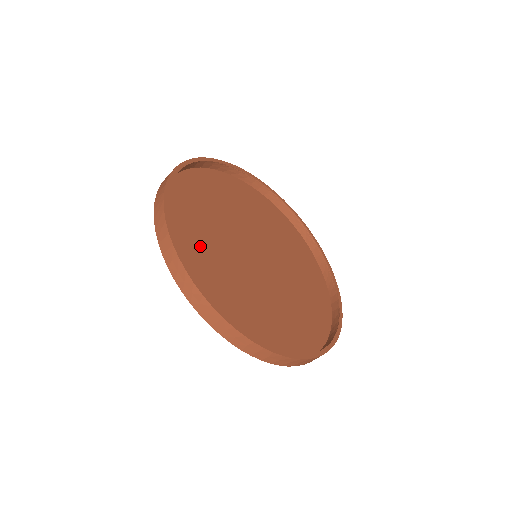
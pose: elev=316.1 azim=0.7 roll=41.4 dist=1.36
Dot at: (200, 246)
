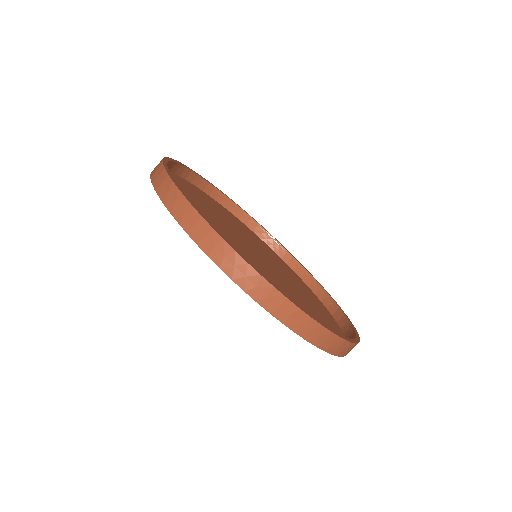
Dot at: occluded
